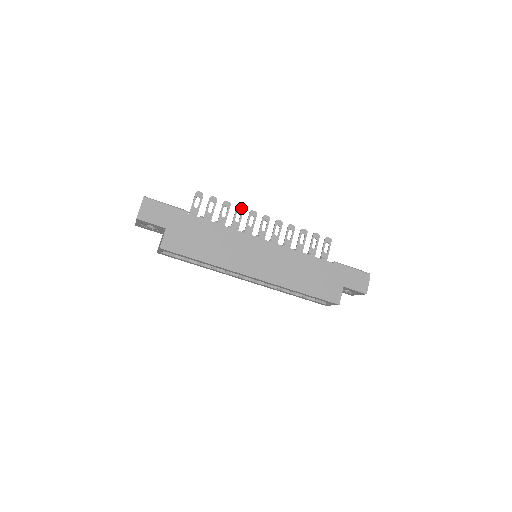
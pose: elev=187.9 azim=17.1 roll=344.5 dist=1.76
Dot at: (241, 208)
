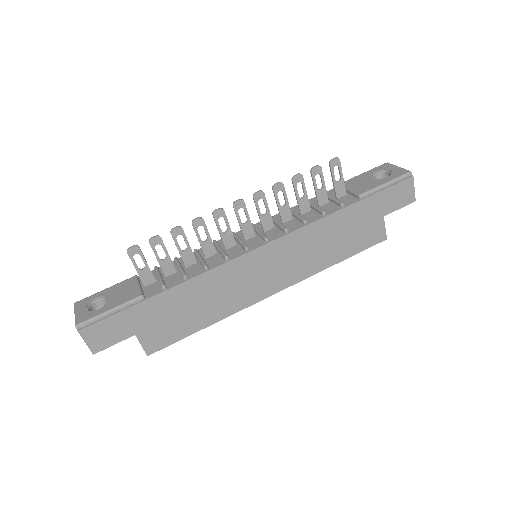
Dot at: (198, 221)
